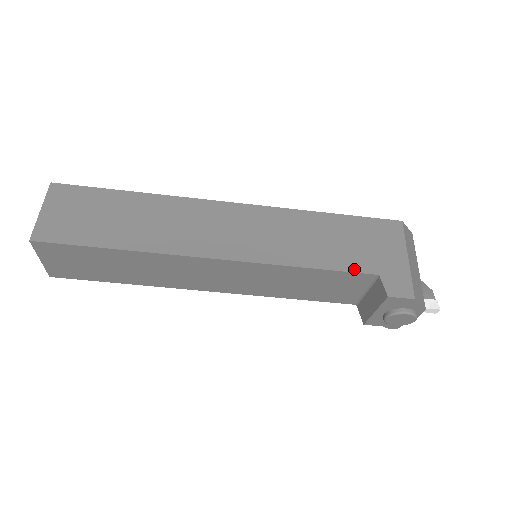
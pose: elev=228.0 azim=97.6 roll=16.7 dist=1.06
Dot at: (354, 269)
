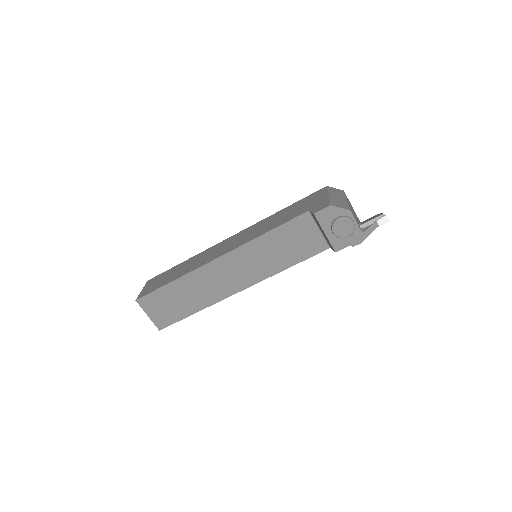
Dot at: (294, 217)
